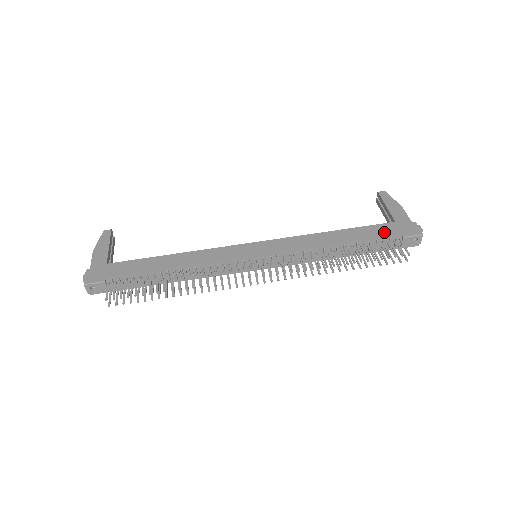
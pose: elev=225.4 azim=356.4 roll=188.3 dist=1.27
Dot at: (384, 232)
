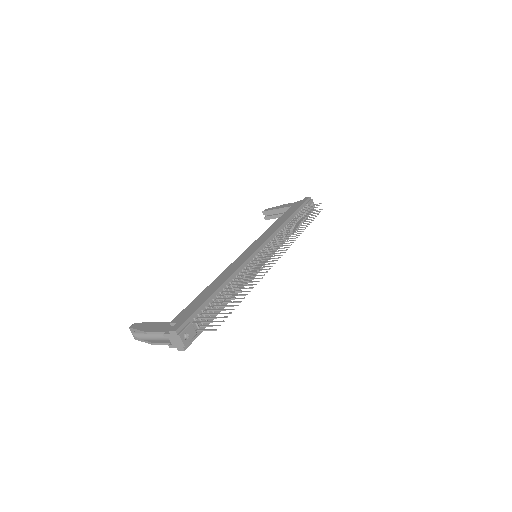
Dot at: (297, 206)
